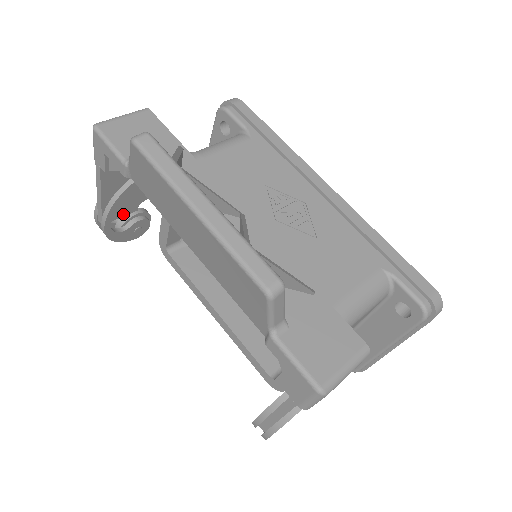
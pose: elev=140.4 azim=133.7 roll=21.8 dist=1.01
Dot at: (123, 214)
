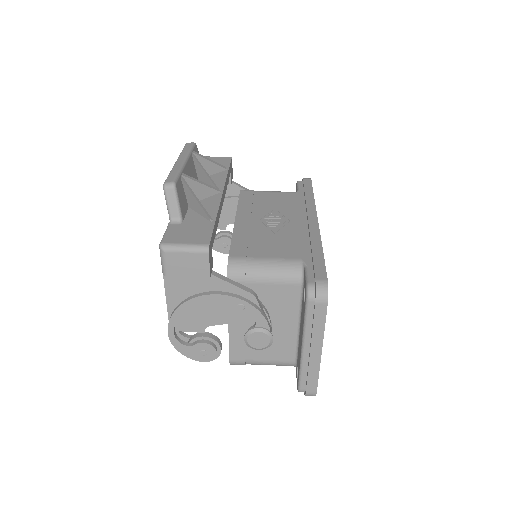
Dot at: occluded
